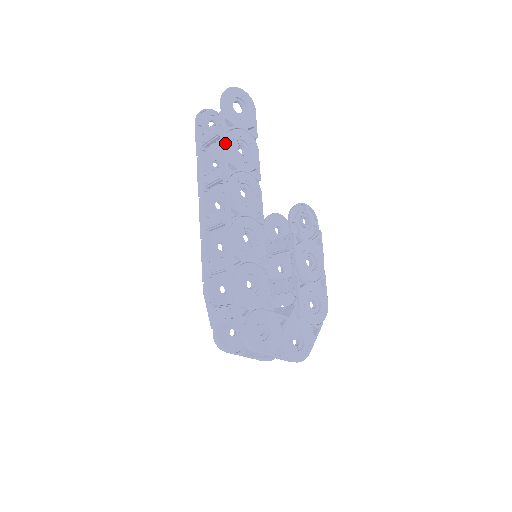
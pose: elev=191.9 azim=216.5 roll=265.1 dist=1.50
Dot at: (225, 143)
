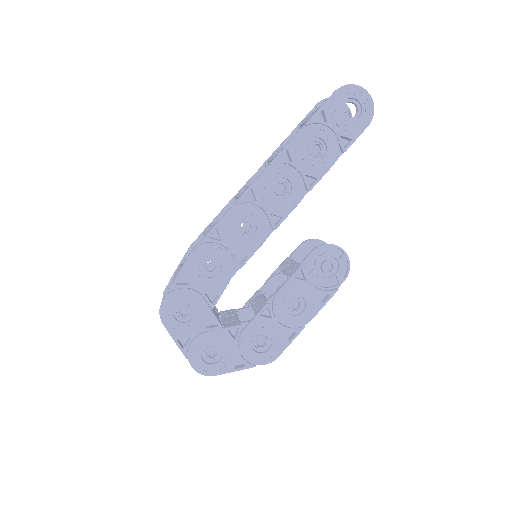
Dot at: (301, 130)
